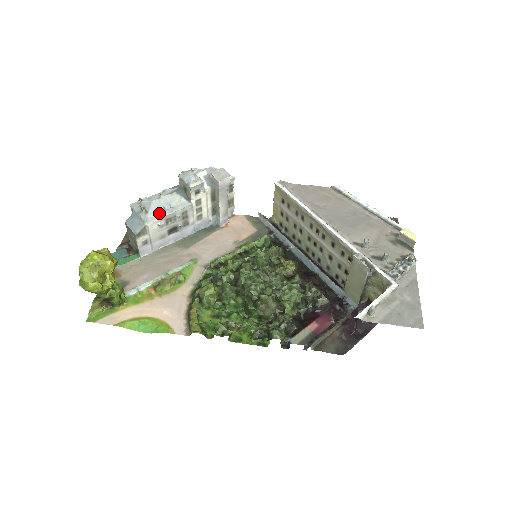
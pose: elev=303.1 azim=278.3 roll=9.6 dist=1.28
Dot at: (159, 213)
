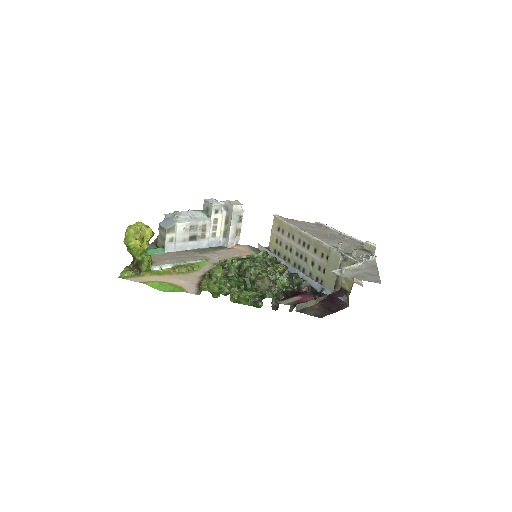
Dot at: (186, 219)
